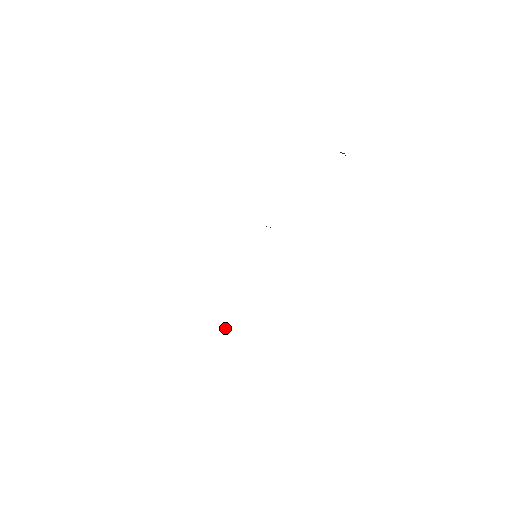
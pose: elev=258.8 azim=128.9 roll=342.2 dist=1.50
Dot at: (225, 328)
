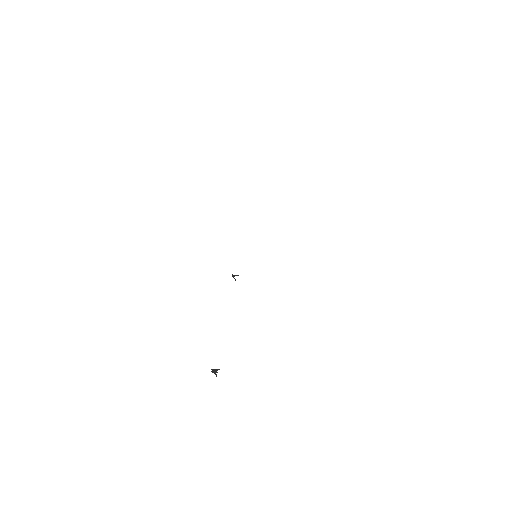
Dot at: (217, 369)
